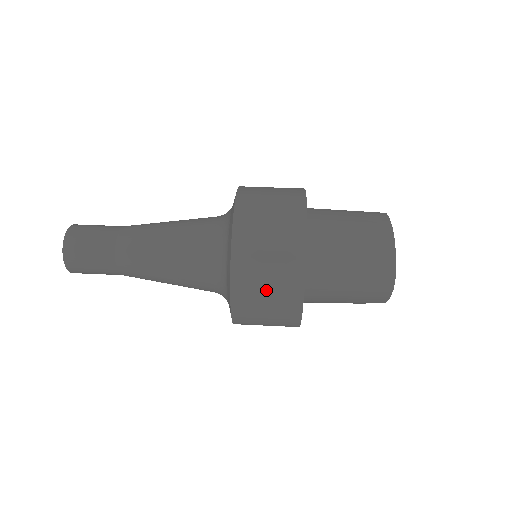
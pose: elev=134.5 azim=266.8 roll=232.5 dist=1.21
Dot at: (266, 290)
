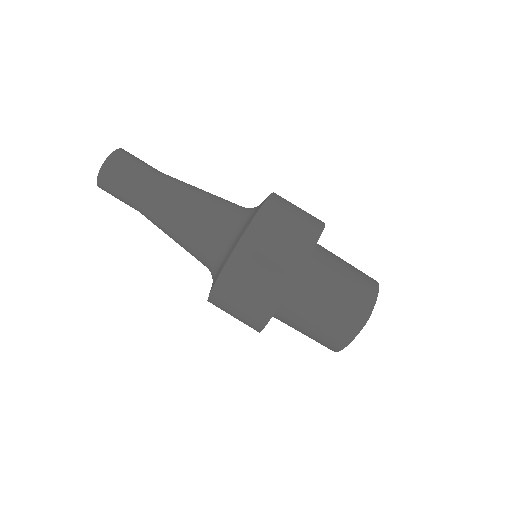
Dot at: occluded
